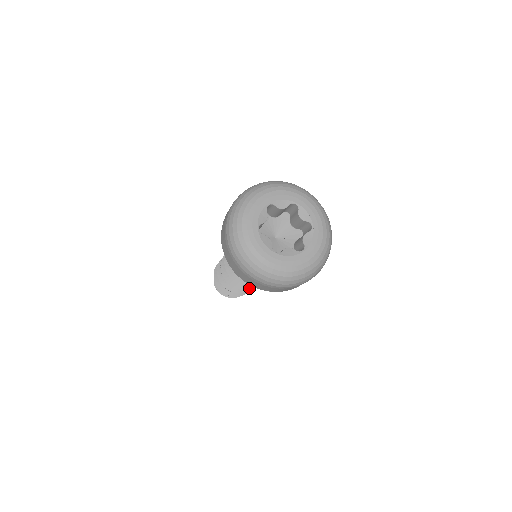
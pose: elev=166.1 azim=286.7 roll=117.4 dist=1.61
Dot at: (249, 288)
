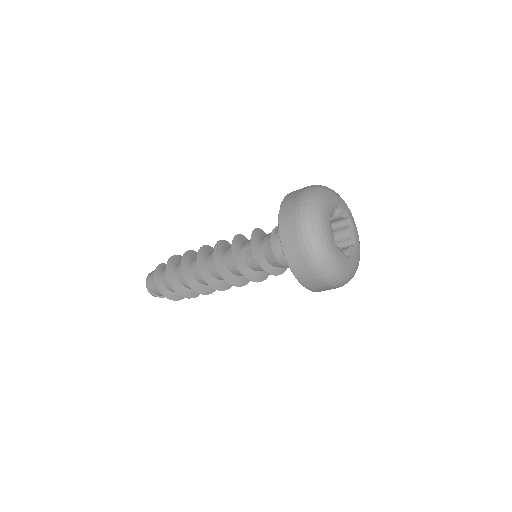
Dot at: (216, 288)
